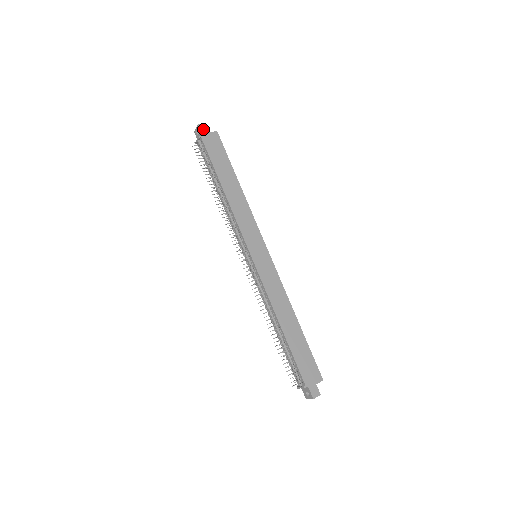
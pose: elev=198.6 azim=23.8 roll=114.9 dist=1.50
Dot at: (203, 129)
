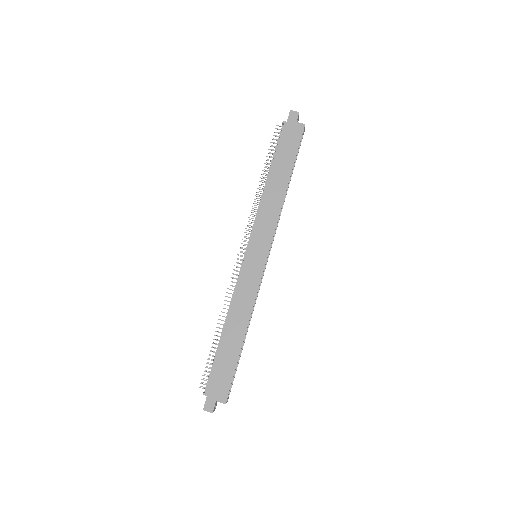
Dot at: (292, 116)
